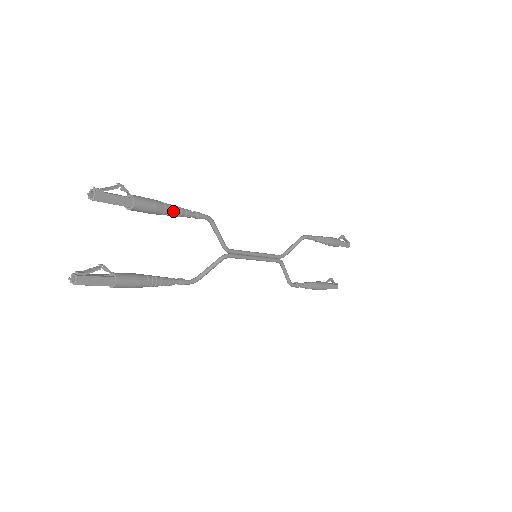
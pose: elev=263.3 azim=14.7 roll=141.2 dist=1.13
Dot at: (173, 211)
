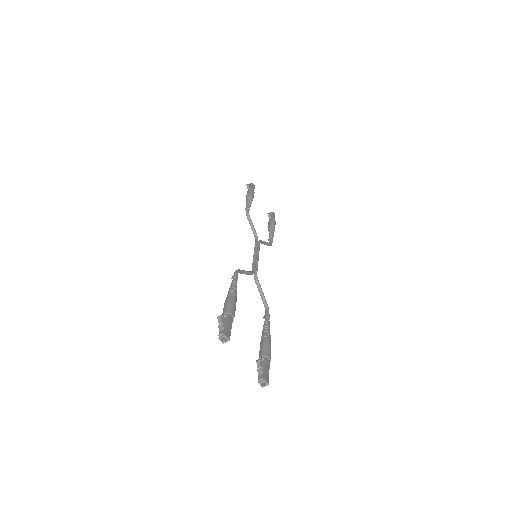
Dot at: (236, 293)
